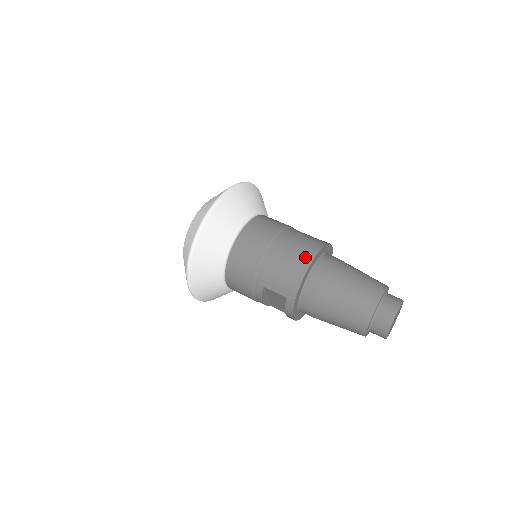
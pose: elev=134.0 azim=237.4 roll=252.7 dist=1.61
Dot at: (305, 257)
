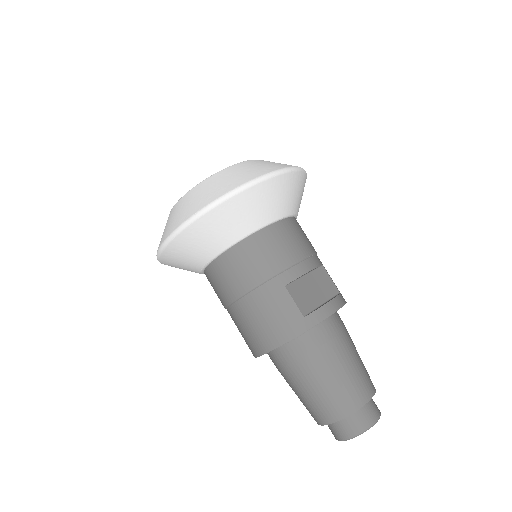
Dot at: (262, 343)
